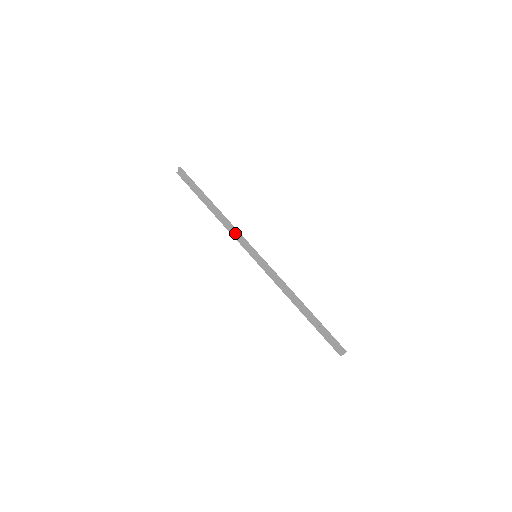
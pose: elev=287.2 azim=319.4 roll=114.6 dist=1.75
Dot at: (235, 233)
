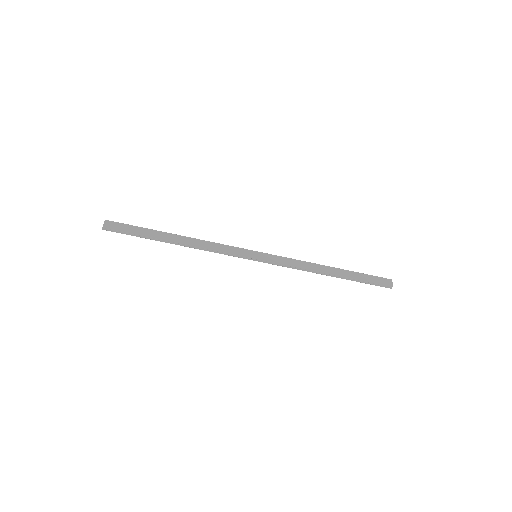
Dot at: (219, 249)
